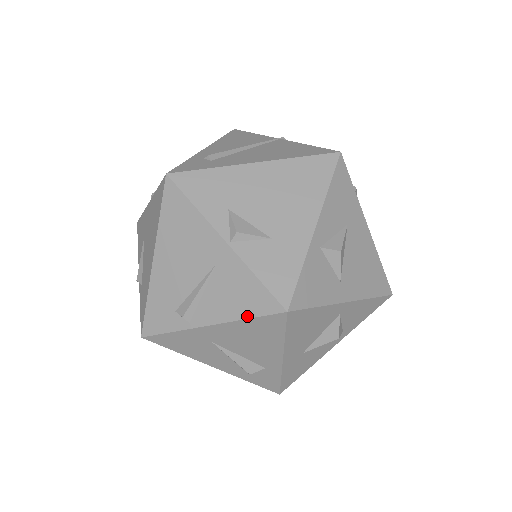
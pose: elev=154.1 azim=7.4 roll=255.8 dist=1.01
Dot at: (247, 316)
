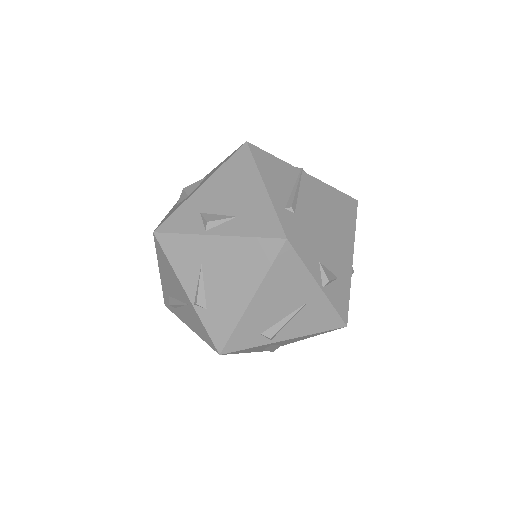
Dot at: (319, 331)
